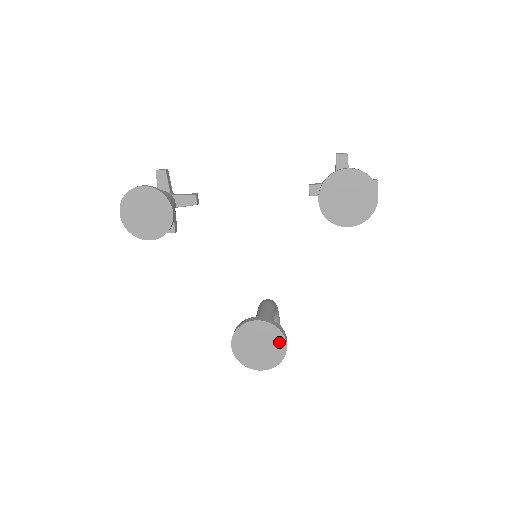
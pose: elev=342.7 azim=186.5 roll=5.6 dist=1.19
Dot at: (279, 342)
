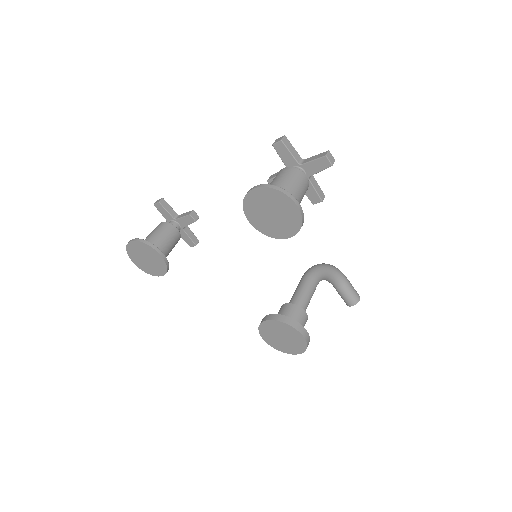
Dot at: (295, 334)
